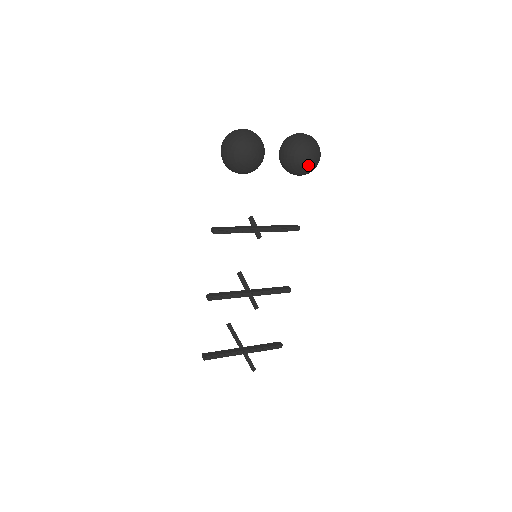
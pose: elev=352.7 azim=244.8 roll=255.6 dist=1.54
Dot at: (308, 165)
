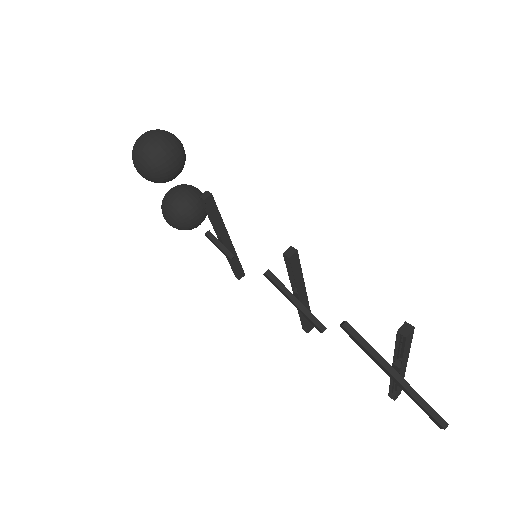
Dot at: occluded
